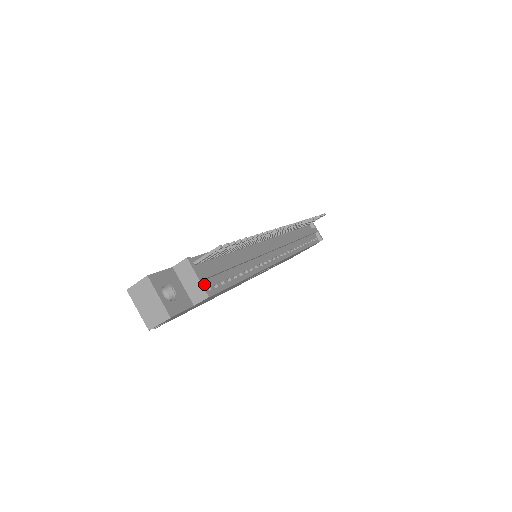
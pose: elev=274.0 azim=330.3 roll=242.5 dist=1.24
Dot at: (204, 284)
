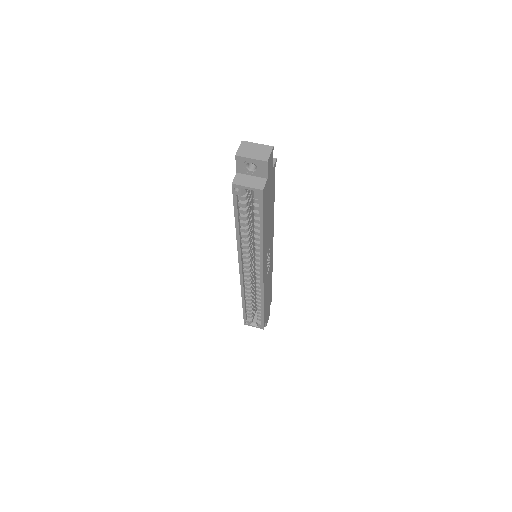
Dot at: occluded
